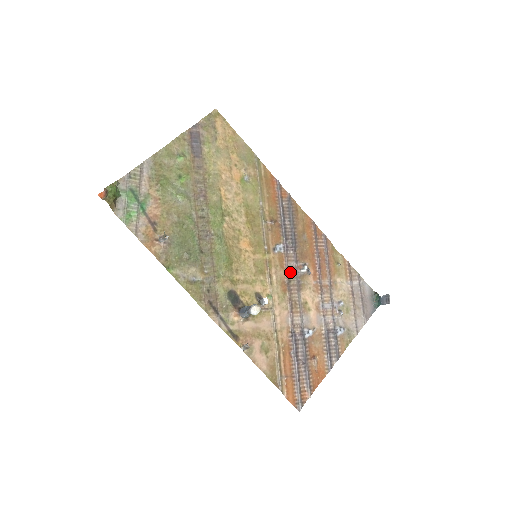
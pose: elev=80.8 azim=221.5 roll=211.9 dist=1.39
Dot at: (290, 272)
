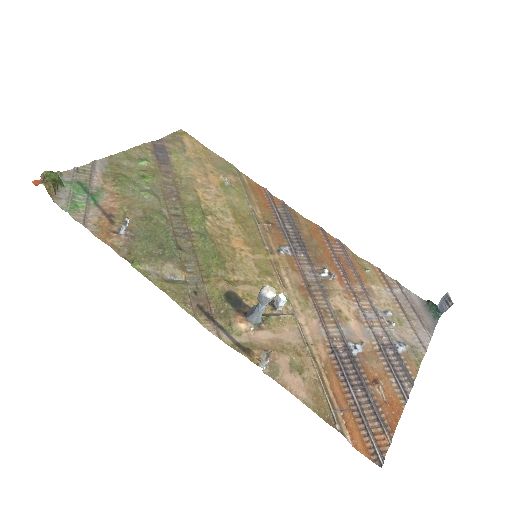
Dot at: (307, 276)
